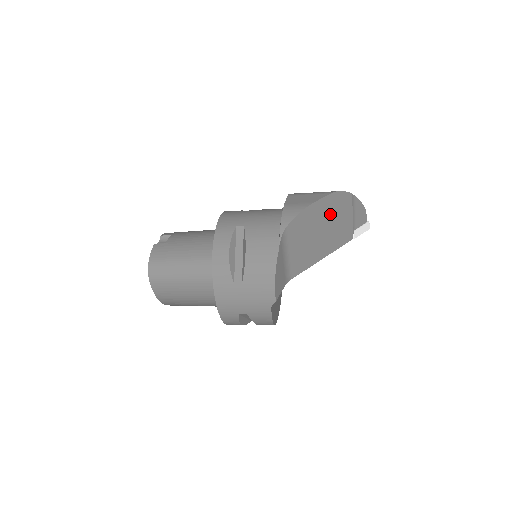
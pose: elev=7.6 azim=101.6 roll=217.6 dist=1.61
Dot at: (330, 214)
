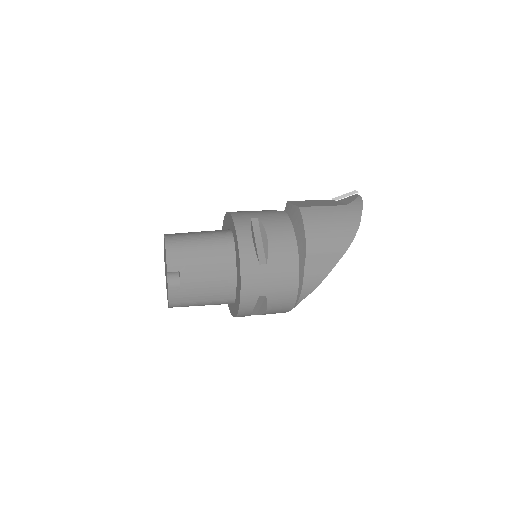
Dot at: occluded
